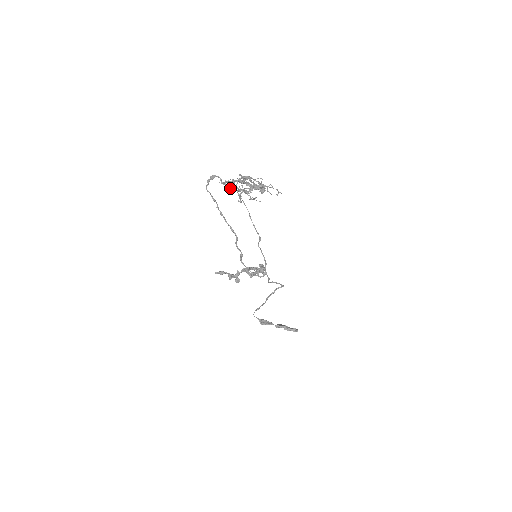
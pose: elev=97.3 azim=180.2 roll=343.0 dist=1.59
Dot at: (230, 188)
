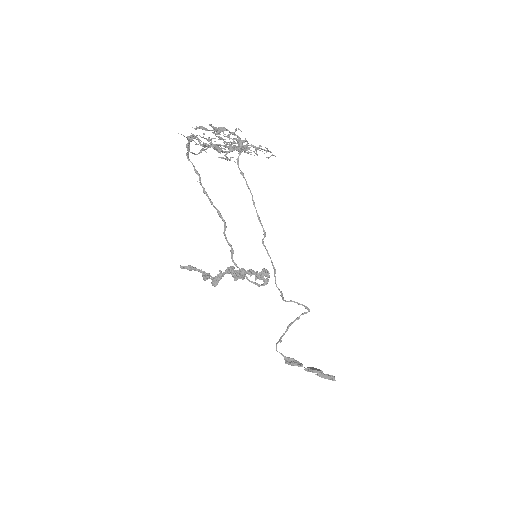
Dot at: (187, 138)
